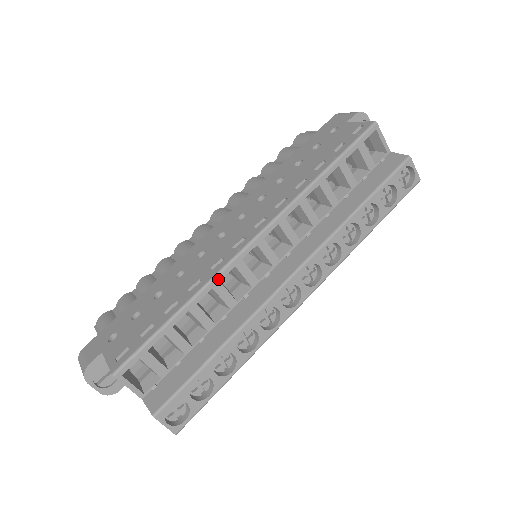
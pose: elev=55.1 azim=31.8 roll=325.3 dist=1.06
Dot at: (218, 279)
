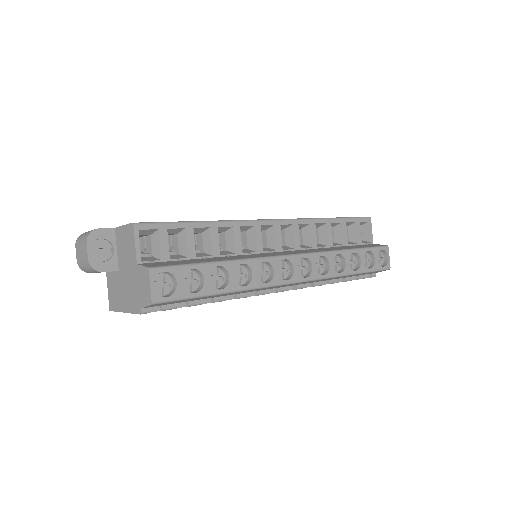
Dot at: (240, 224)
